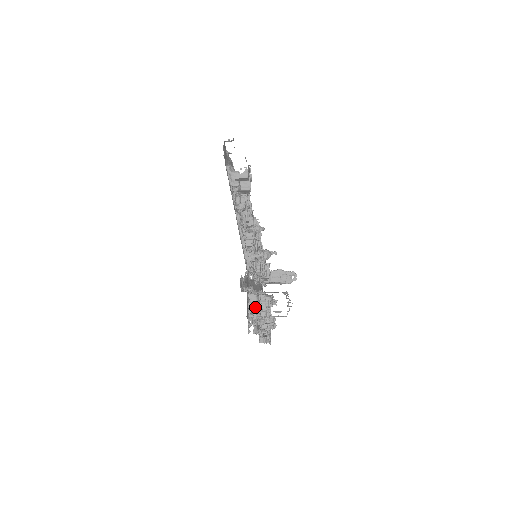
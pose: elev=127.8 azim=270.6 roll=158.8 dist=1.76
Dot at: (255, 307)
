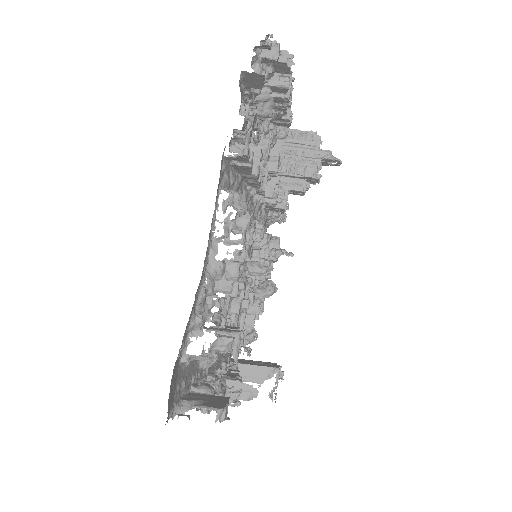
Dot at: occluded
